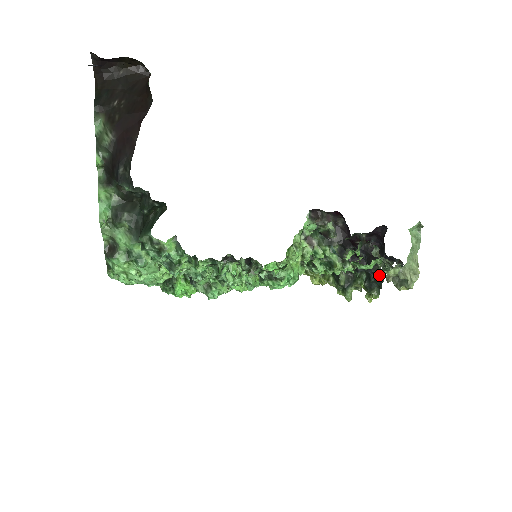
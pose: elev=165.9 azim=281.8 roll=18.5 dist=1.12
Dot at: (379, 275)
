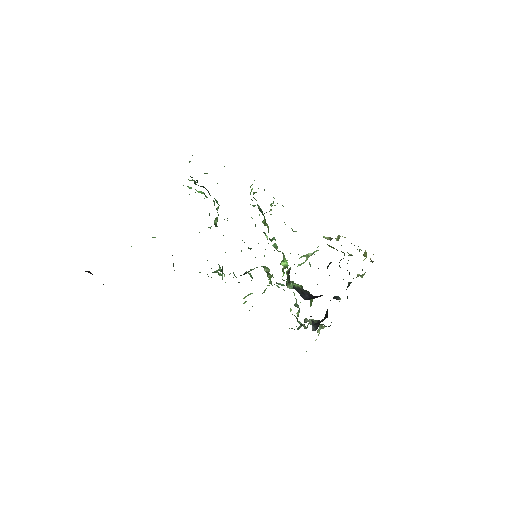
Dot at: occluded
